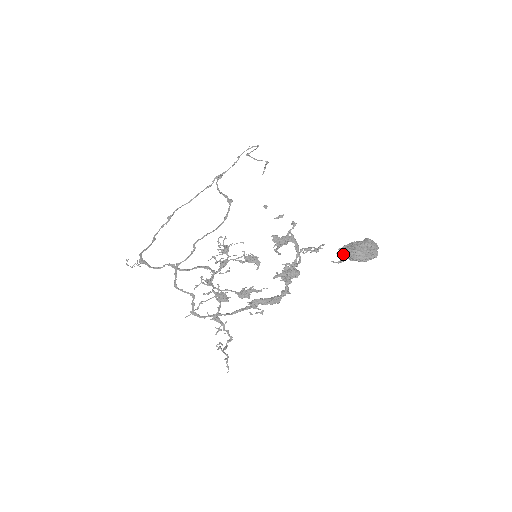
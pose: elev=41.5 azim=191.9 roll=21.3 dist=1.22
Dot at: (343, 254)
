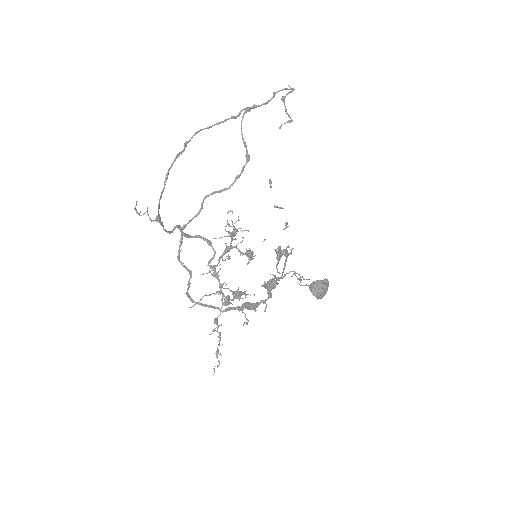
Dot at: (314, 293)
